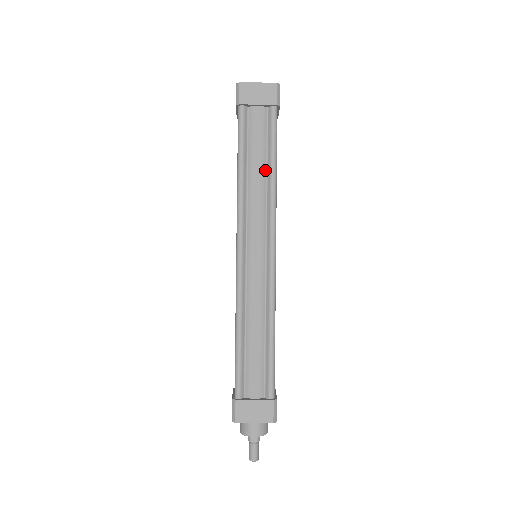
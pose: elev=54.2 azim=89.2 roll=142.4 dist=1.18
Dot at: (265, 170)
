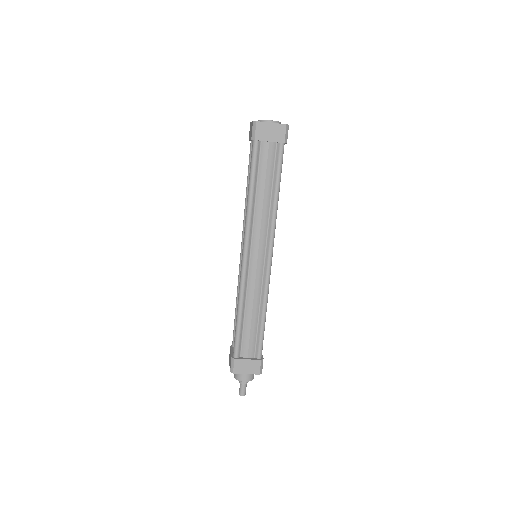
Dot at: (270, 194)
